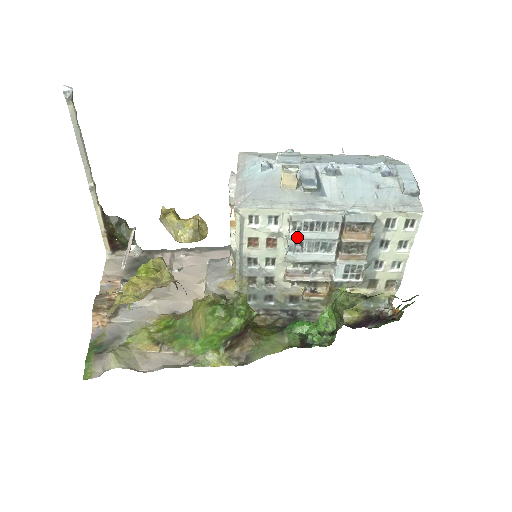
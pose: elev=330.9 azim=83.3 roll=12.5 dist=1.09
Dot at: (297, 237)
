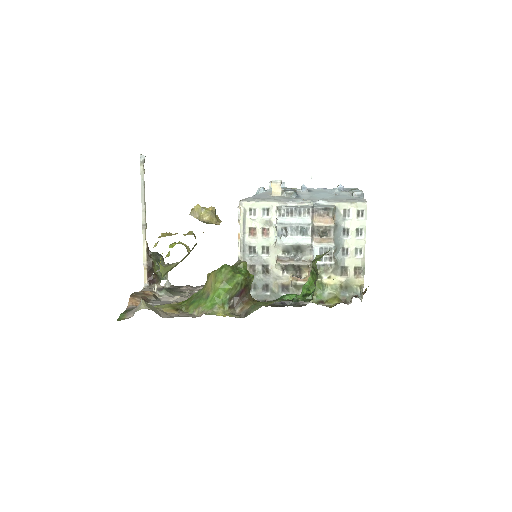
Dot at: (282, 222)
